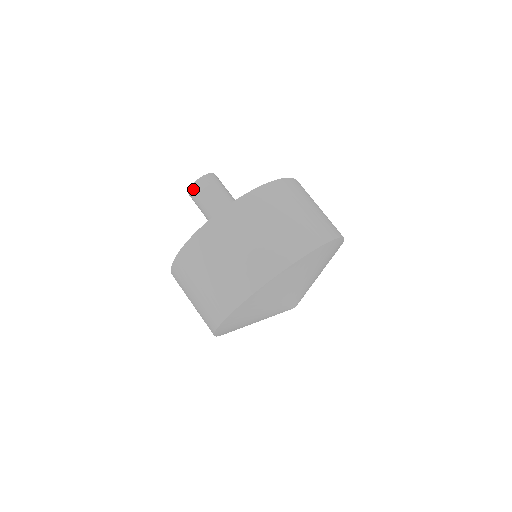
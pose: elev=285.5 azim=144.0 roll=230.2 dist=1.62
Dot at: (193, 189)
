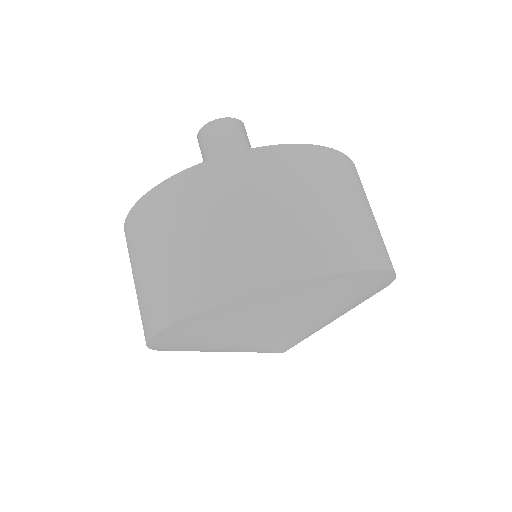
Dot at: (203, 132)
